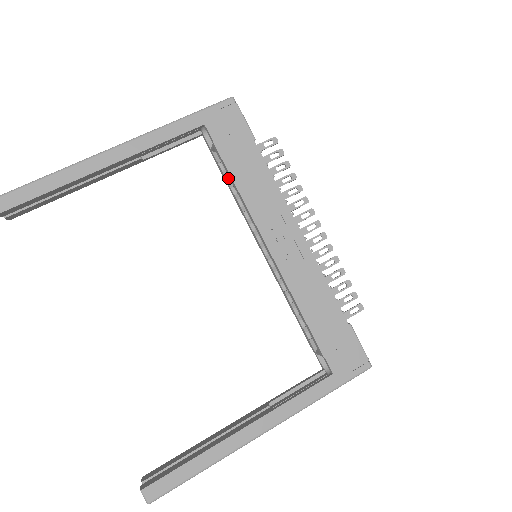
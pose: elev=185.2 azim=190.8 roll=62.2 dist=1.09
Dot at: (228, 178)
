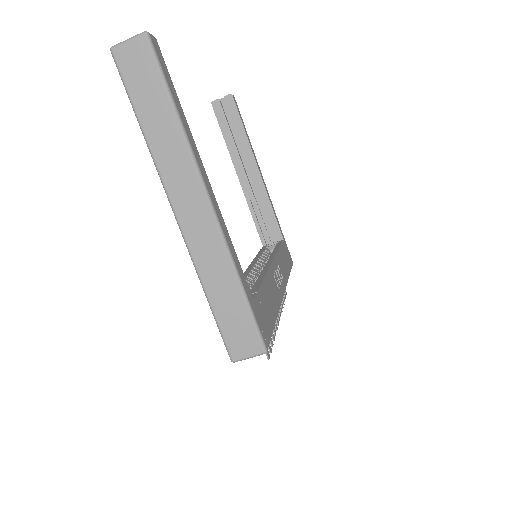
Dot at: occluded
